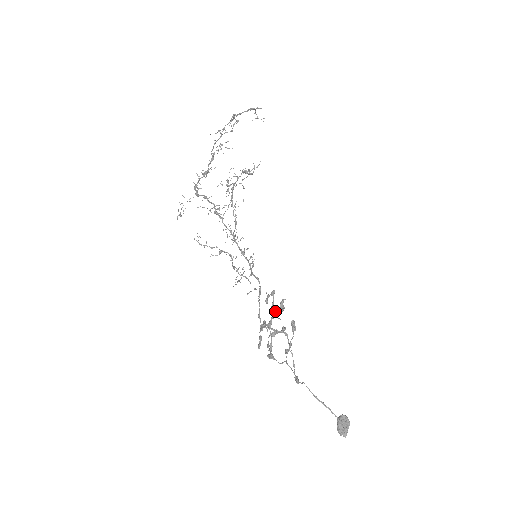
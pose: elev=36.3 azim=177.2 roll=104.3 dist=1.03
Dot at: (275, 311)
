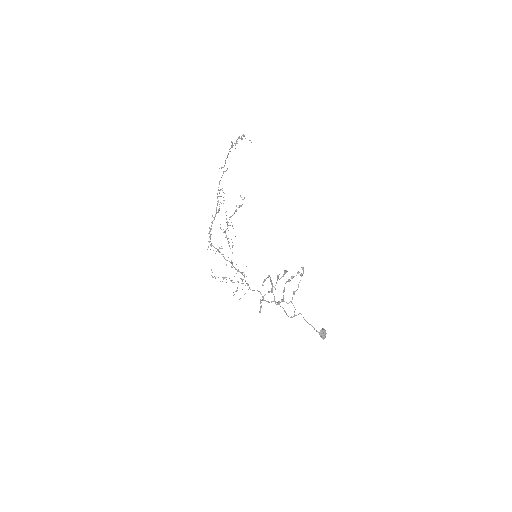
Dot at: (272, 285)
